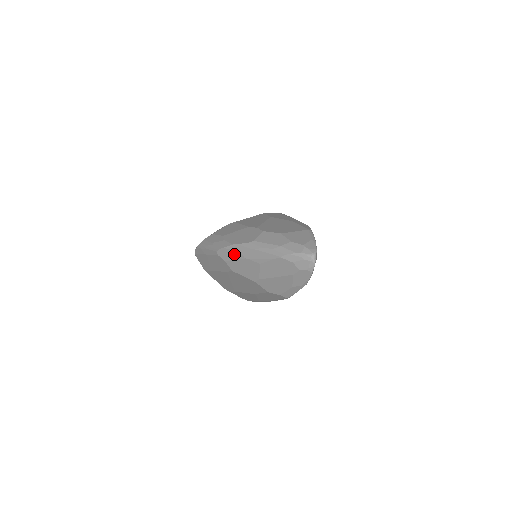
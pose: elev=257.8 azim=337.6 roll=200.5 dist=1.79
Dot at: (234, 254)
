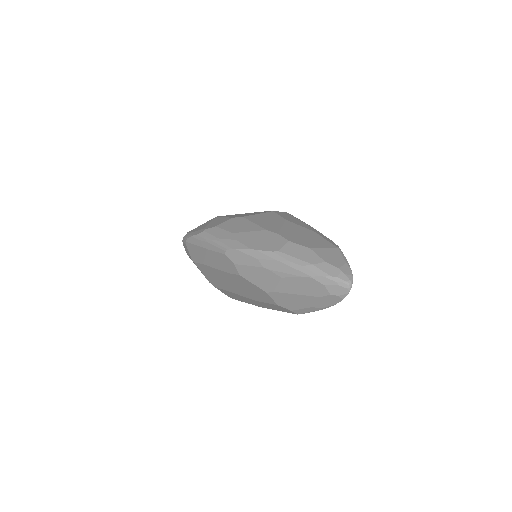
Dot at: (249, 259)
